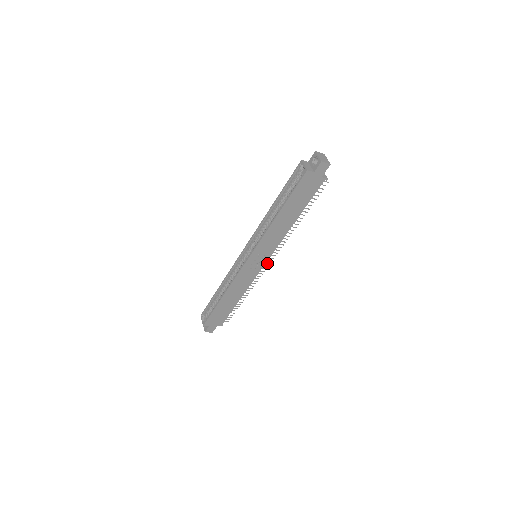
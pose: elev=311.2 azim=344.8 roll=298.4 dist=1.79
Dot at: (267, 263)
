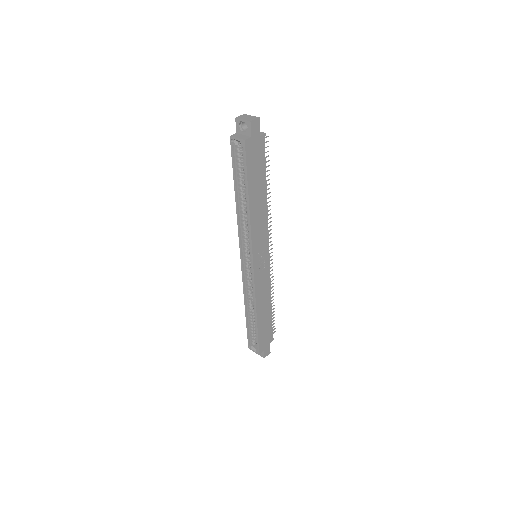
Dot at: occluded
